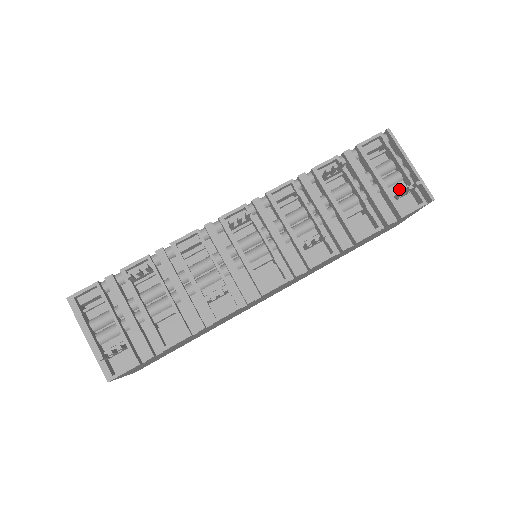
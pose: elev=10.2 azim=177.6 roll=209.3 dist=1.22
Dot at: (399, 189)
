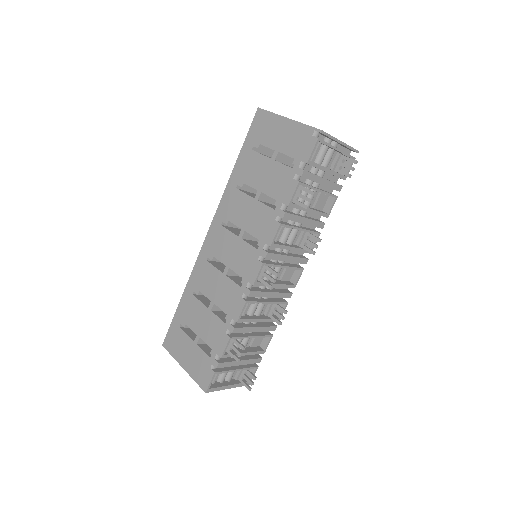
Dot at: (333, 157)
